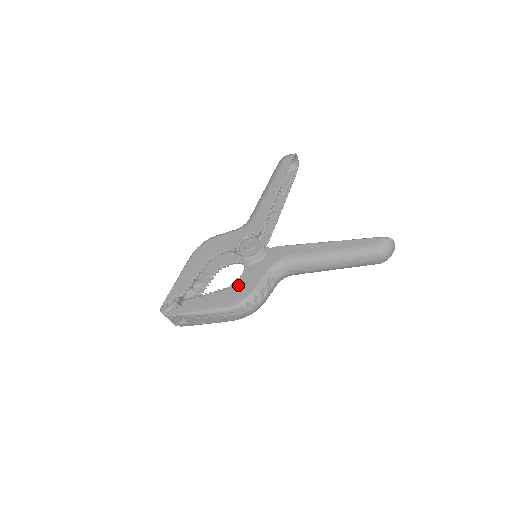
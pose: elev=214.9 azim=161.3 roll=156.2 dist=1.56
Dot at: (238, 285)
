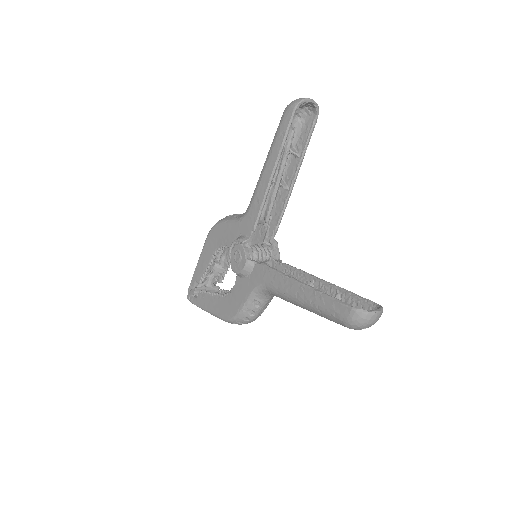
Dot at: (230, 298)
